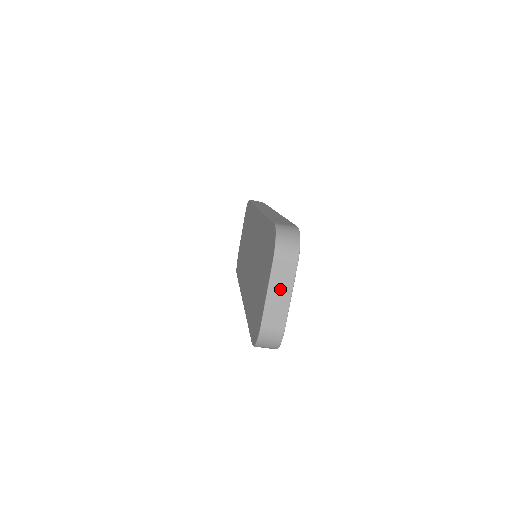
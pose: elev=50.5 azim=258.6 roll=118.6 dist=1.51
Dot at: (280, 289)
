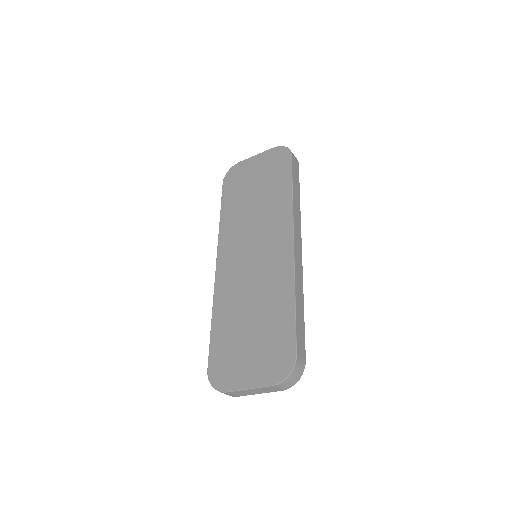
Dot at: (259, 391)
